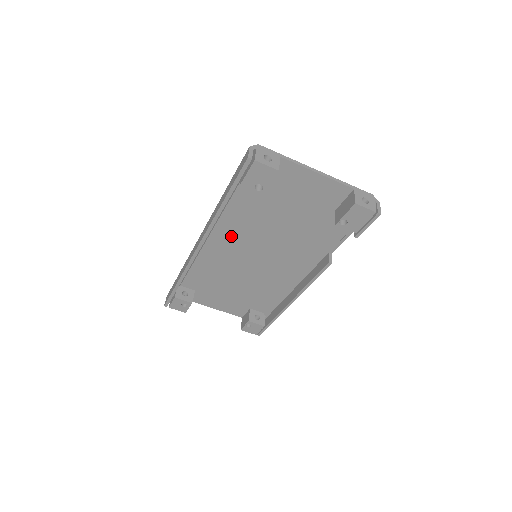
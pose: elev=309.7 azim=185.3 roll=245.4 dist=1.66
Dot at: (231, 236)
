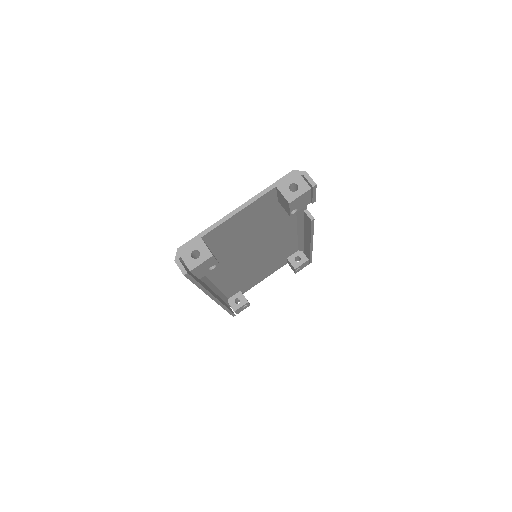
Dot at: (226, 269)
